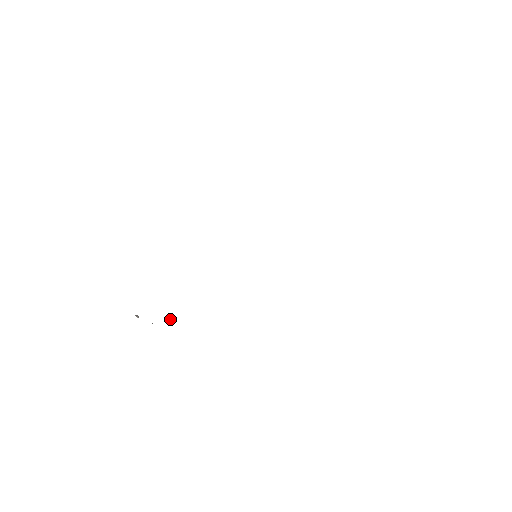
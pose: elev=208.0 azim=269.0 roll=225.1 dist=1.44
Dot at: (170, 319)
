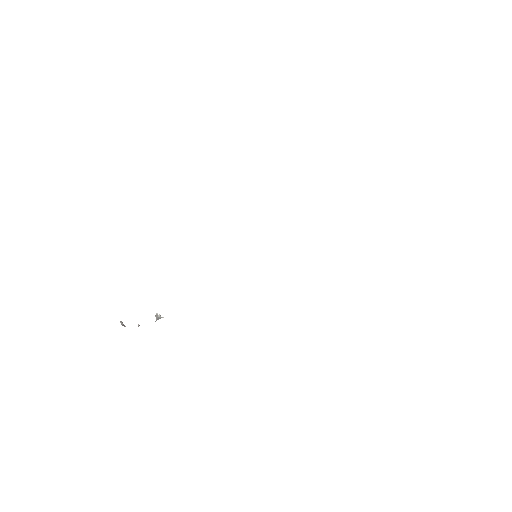
Dot at: (156, 316)
